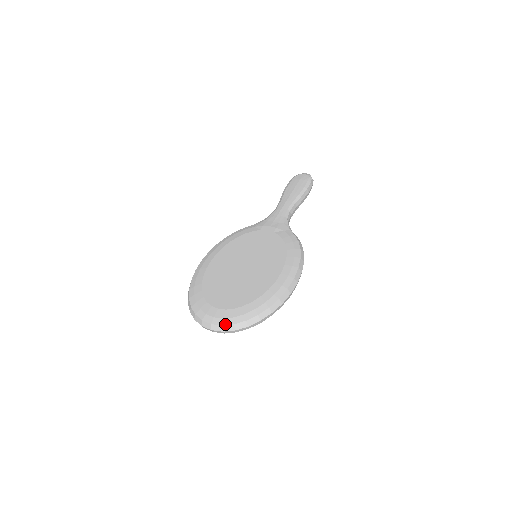
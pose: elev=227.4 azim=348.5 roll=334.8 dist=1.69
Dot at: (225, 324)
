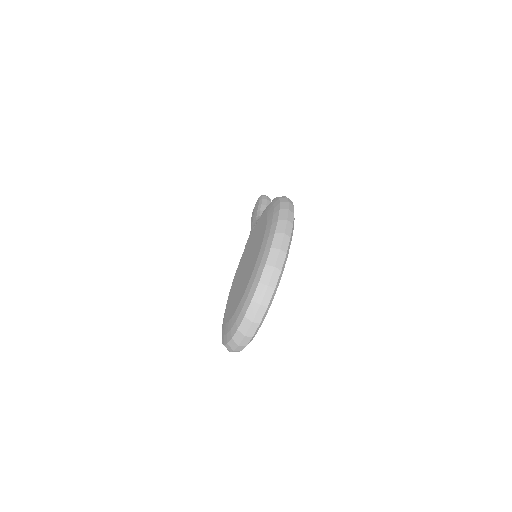
Dot at: (252, 295)
